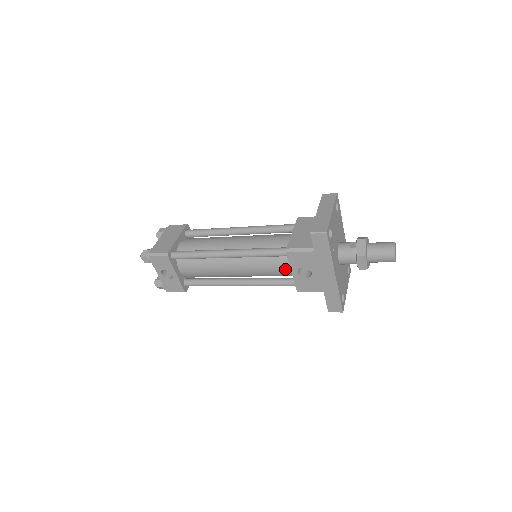
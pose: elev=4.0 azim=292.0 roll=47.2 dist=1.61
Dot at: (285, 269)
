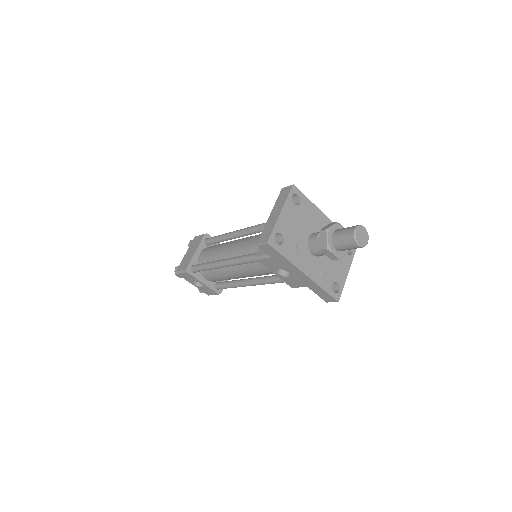
Dot at: occluded
